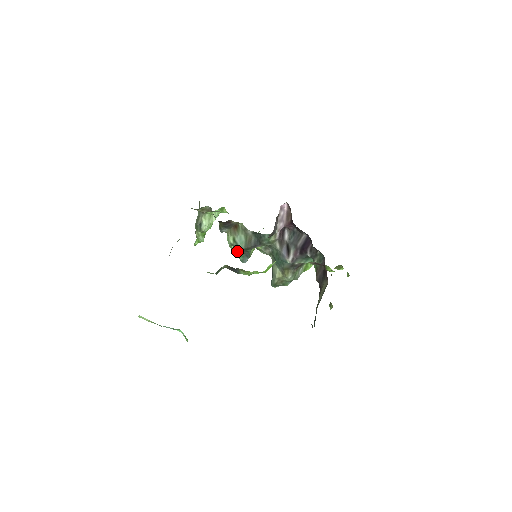
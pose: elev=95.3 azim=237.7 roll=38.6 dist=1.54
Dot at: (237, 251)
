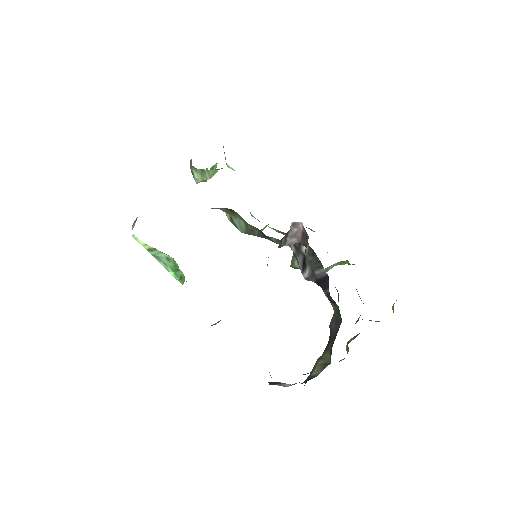
Dot at: occluded
